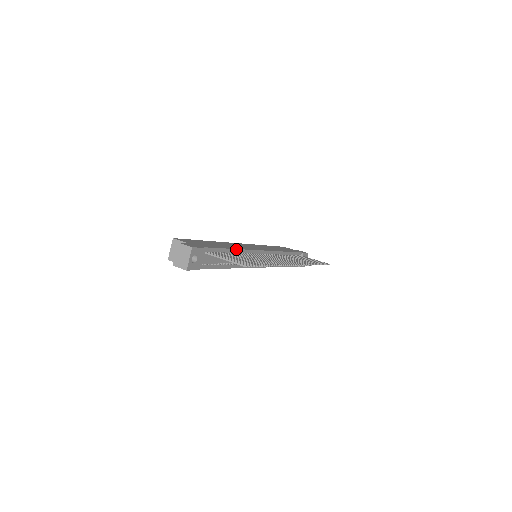
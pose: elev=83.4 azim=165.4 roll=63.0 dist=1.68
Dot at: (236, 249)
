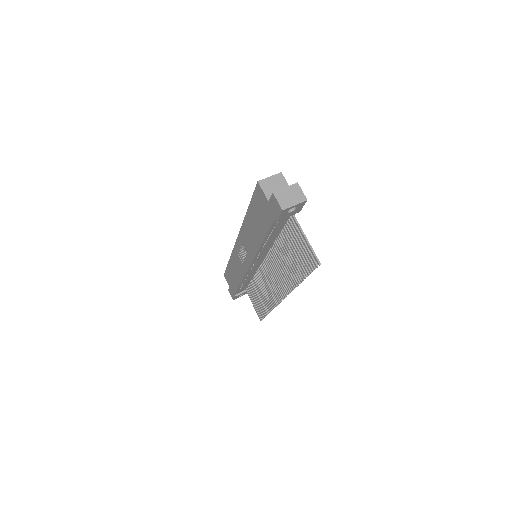
Dot at: occluded
